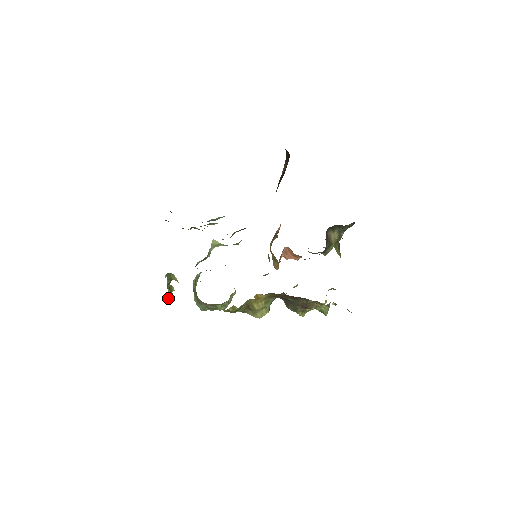
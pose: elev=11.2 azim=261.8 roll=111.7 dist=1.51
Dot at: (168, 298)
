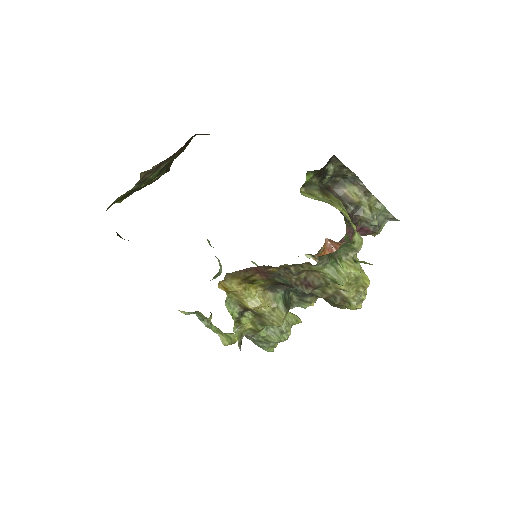
Dot at: (225, 345)
